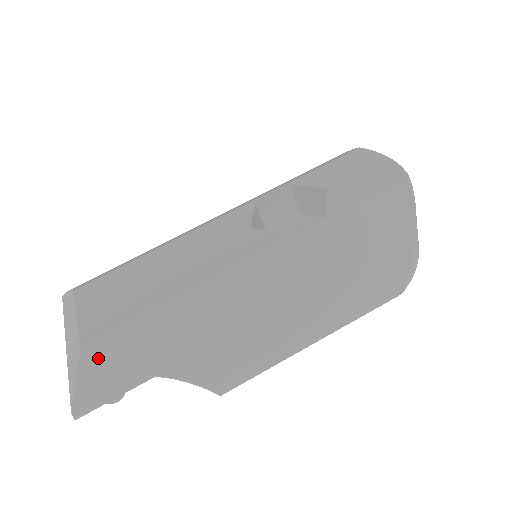
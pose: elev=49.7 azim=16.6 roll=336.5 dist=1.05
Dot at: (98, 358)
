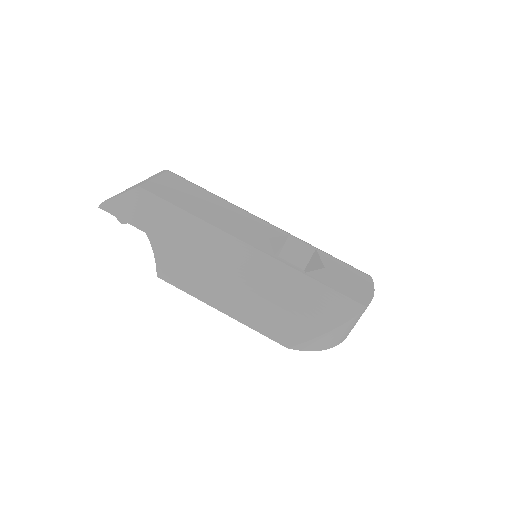
Dot at: (138, 198)
